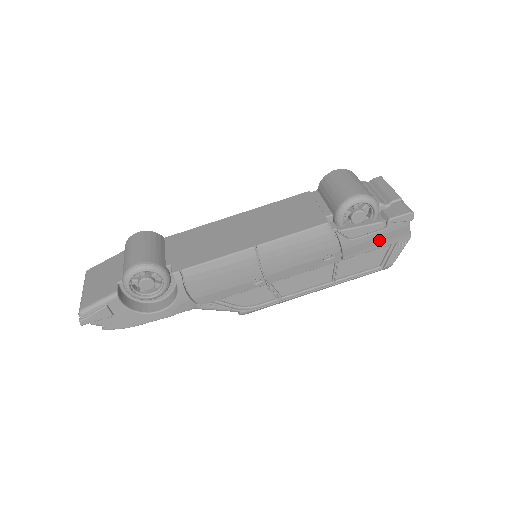
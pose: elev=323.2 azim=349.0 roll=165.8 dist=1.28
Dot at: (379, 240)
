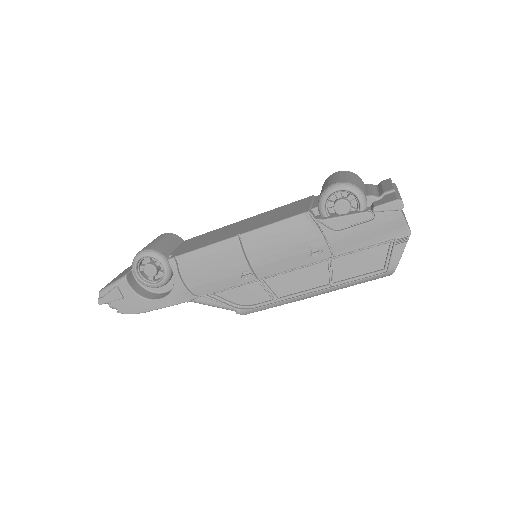
Dot at: (370, 234)
